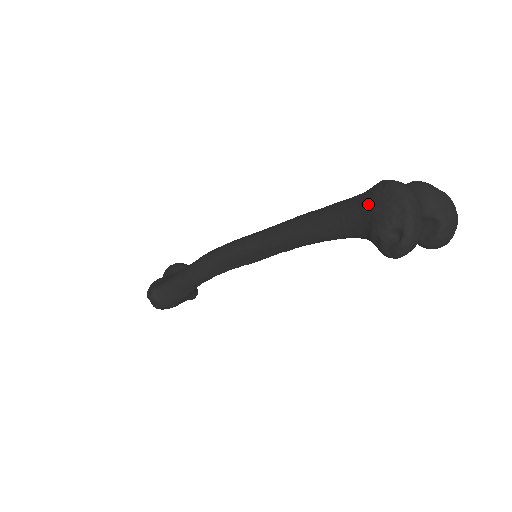
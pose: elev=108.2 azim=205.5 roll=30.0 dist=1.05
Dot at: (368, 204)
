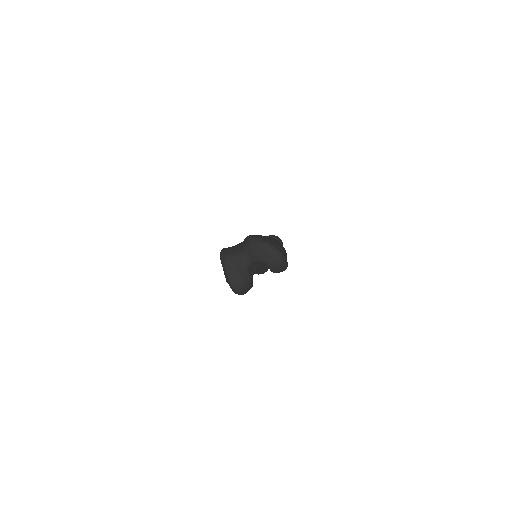
Dot at: occluded
